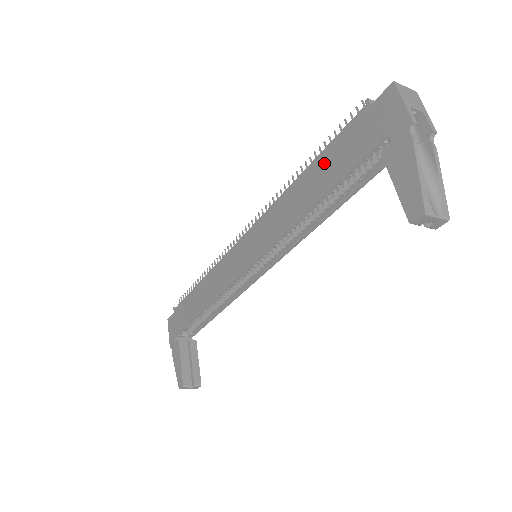
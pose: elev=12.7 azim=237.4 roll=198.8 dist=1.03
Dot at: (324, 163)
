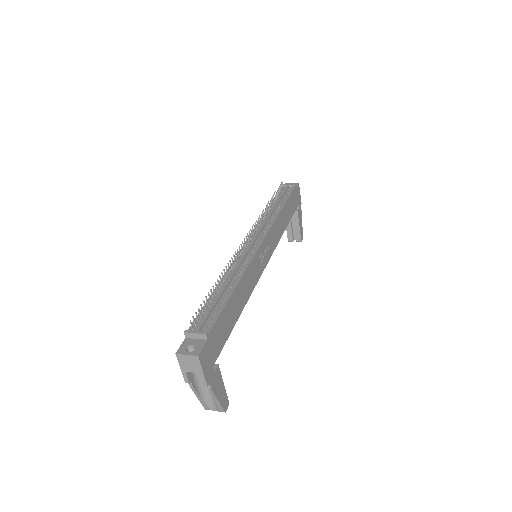
Dot at: occluded
